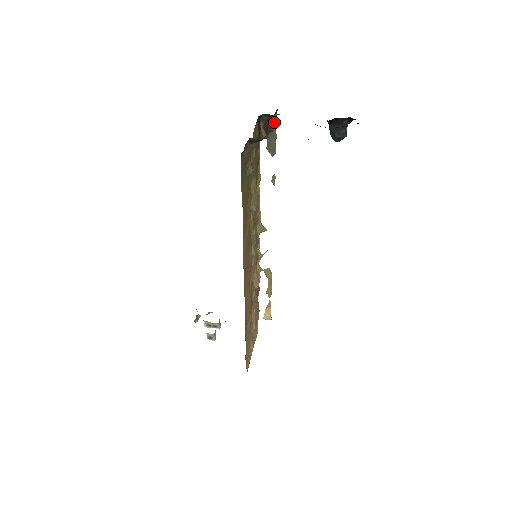
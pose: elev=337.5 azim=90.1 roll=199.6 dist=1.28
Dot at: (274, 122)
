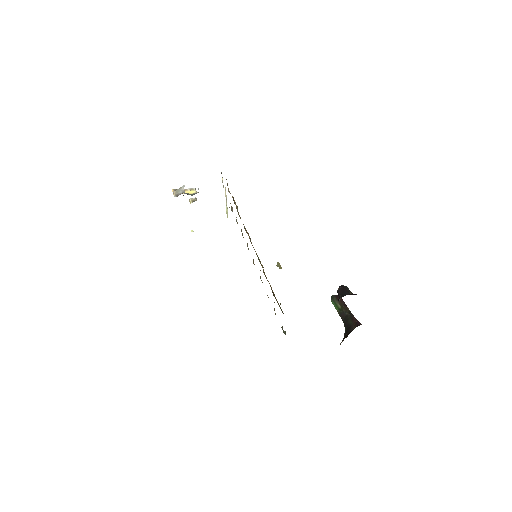
Dot at: occluded
